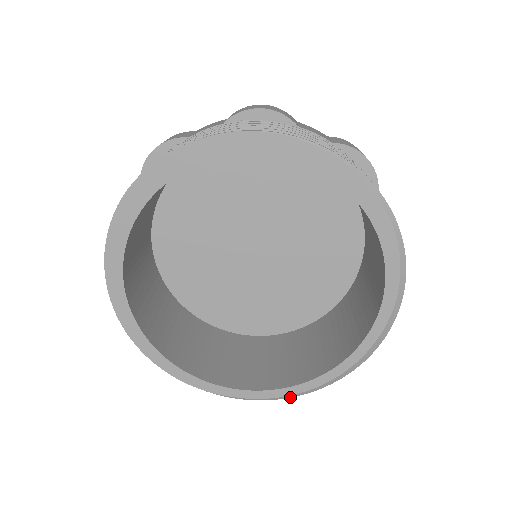
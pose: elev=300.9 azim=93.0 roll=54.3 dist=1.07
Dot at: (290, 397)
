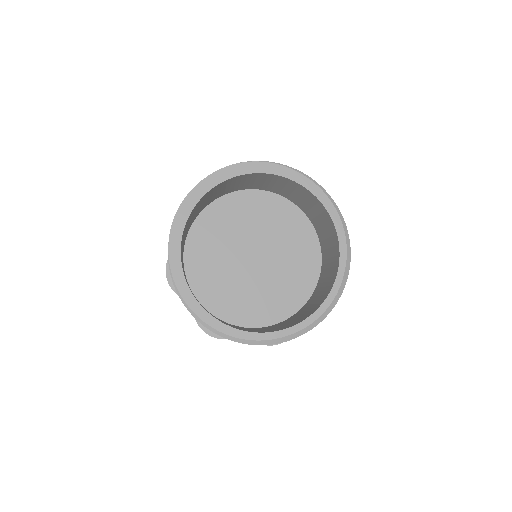
Dot at: (309, 330)
